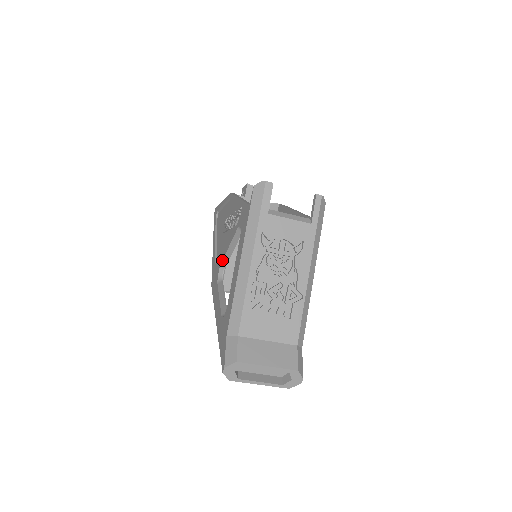
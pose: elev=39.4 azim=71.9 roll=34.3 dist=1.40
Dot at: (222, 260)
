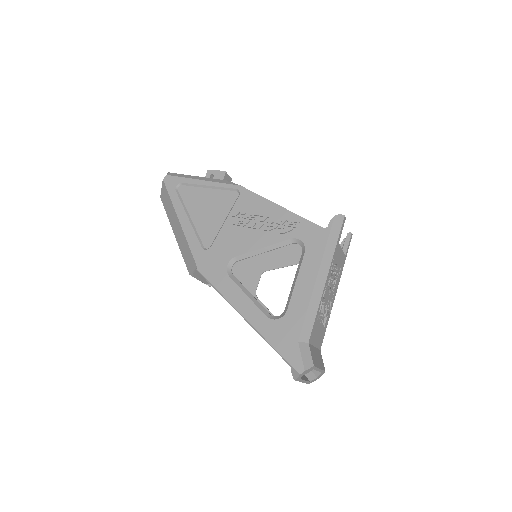
Dot at: (240, 255)
